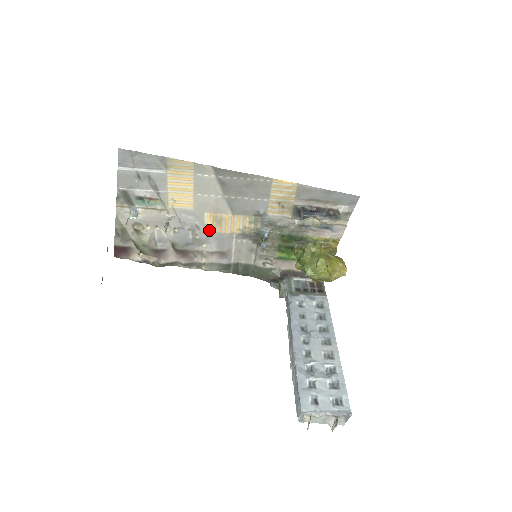
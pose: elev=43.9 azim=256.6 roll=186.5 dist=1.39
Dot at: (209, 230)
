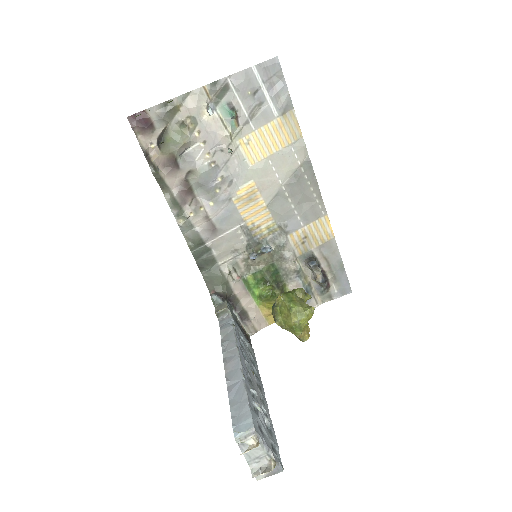
Dot at: (233, 196)
